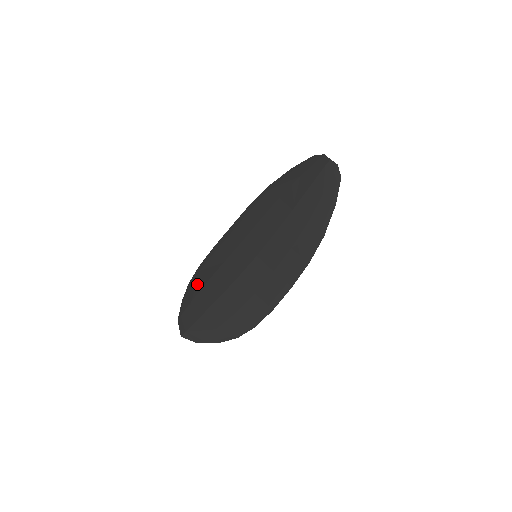
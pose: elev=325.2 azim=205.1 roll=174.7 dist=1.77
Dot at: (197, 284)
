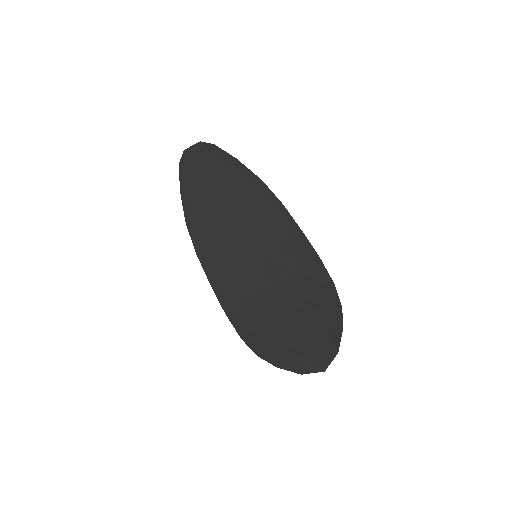
Dot at: (262, 341)
